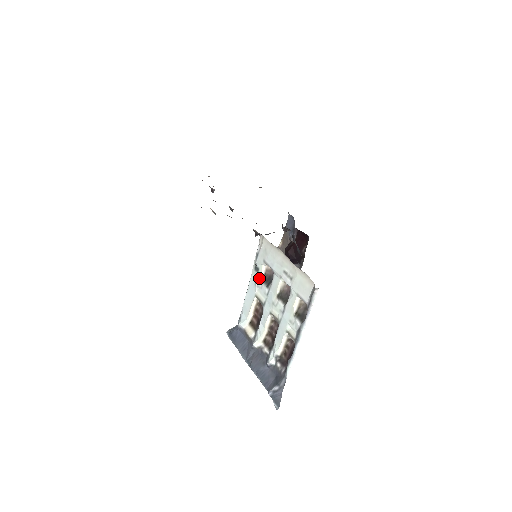
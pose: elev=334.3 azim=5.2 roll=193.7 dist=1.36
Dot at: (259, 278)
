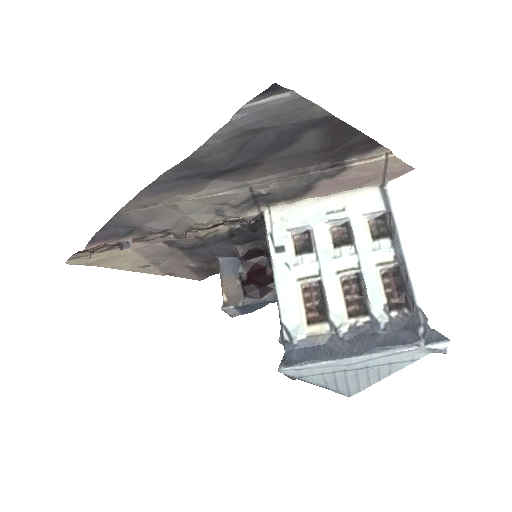
Dot at: (290, 256)
